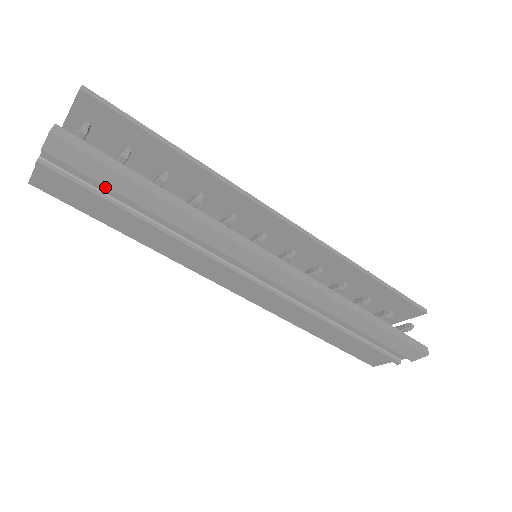
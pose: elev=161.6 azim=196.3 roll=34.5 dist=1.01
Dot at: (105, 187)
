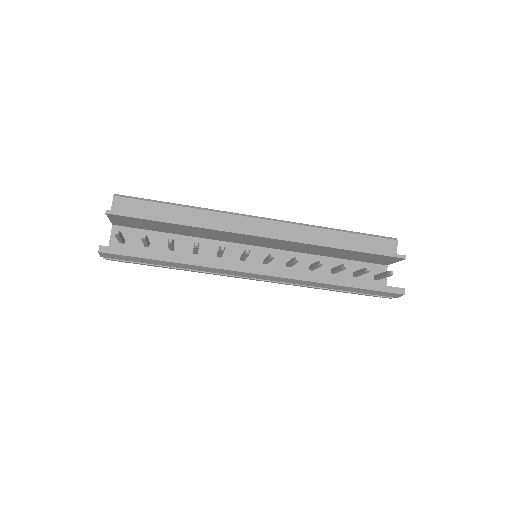
Dot at: (140, 262)
